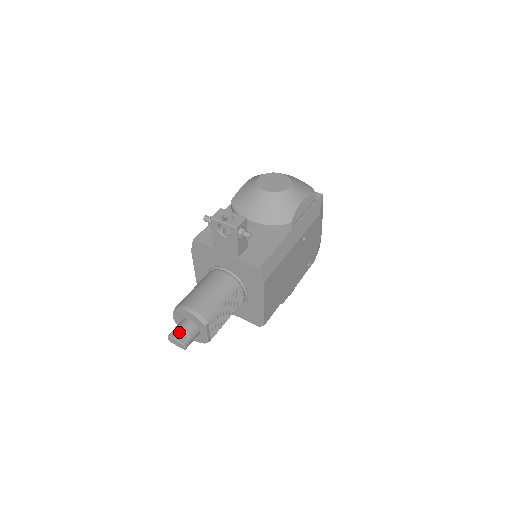
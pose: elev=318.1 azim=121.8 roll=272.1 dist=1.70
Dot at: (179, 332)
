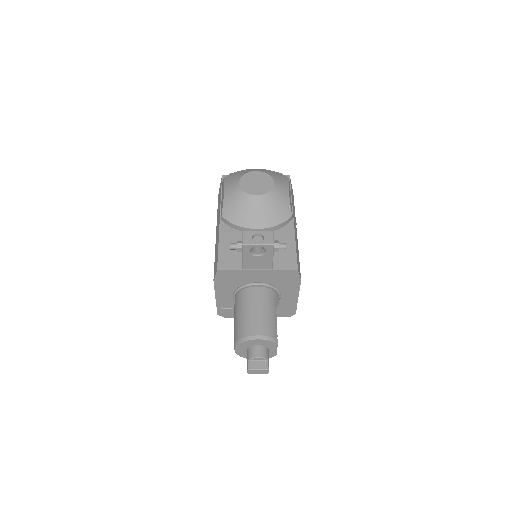
Dot at: (255, 361)
